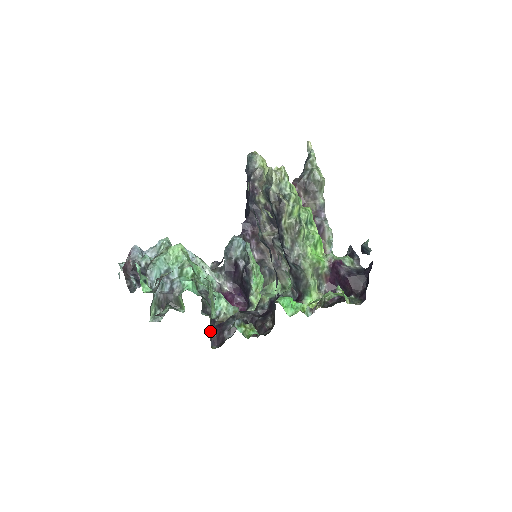
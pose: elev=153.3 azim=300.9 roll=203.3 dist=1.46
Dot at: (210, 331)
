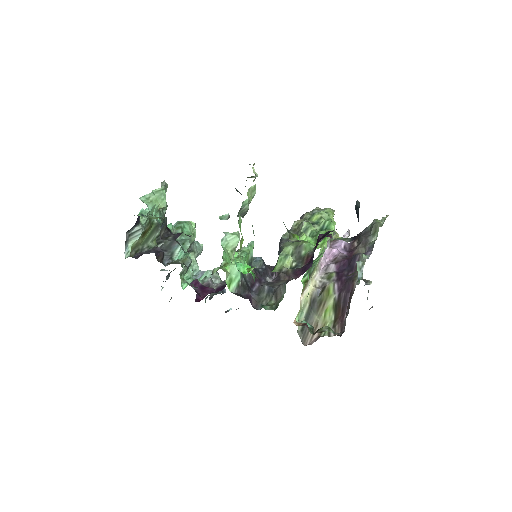
Dot at: (146, 252)
